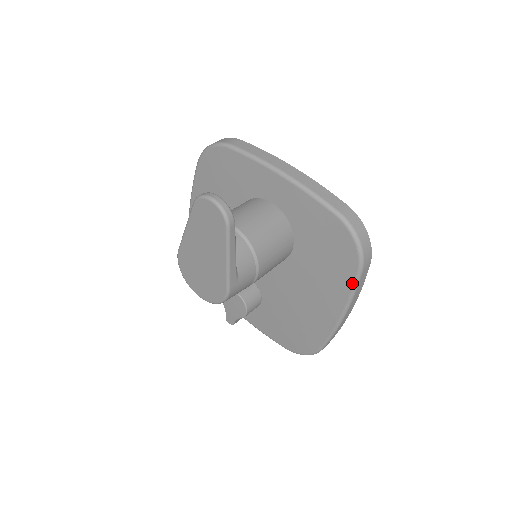
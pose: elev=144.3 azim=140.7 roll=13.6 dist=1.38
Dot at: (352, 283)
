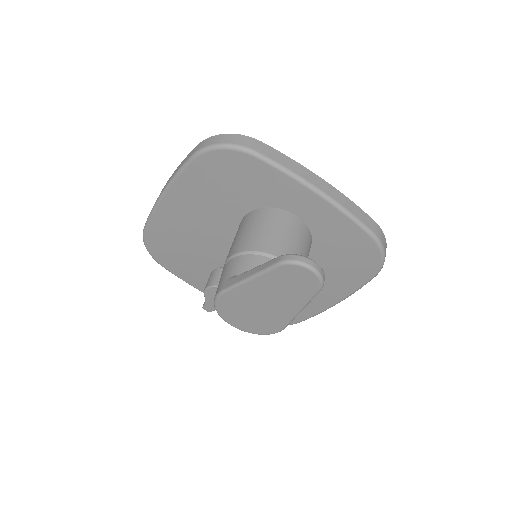
Dot at: (362, 284)
